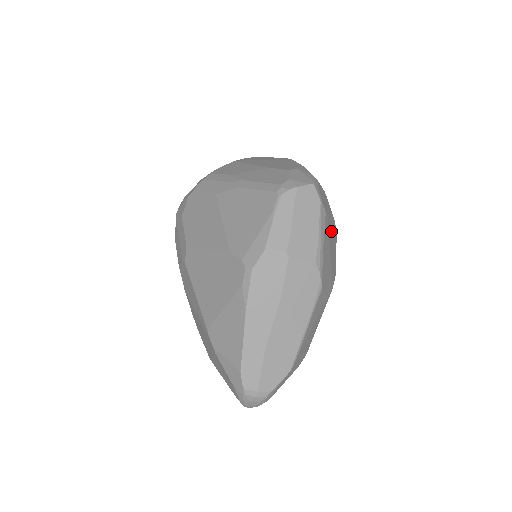
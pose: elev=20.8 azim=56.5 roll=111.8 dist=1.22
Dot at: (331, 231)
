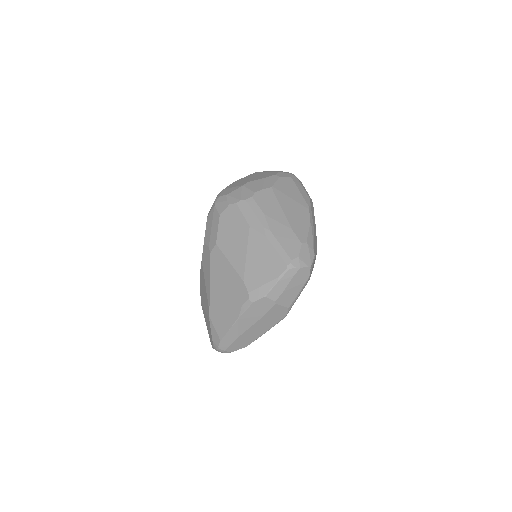
Dot at: occluded
